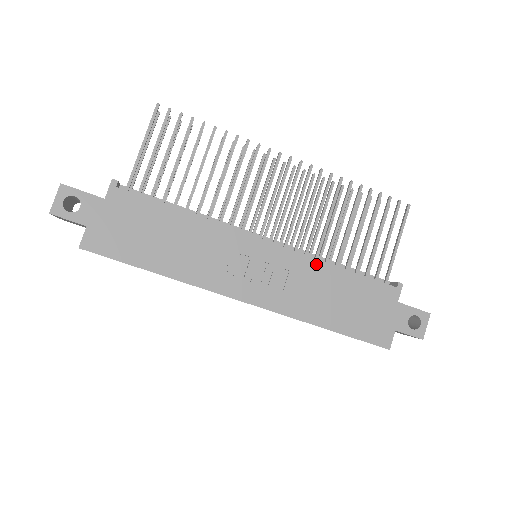
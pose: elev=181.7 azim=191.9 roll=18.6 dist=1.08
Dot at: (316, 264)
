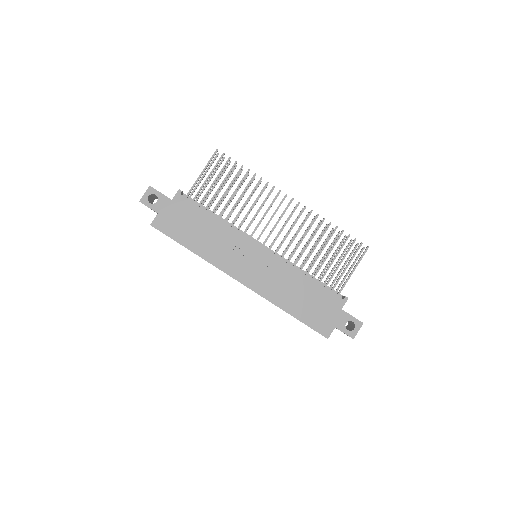
Dot at: (291, 270)
